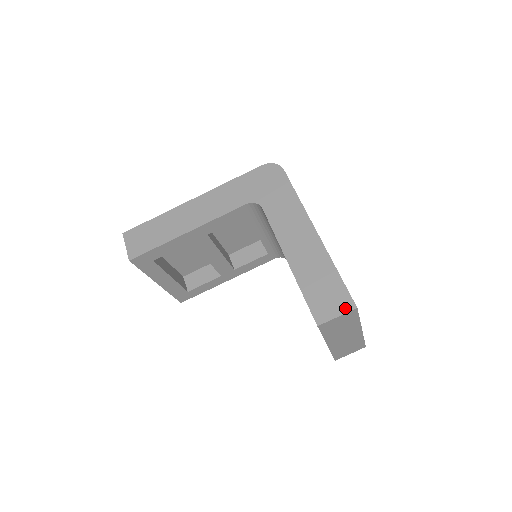
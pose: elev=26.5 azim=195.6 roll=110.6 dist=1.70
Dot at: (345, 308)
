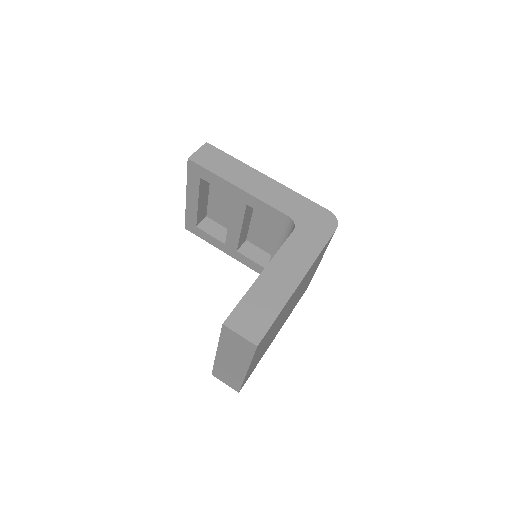
Dot at: (251, 337)
